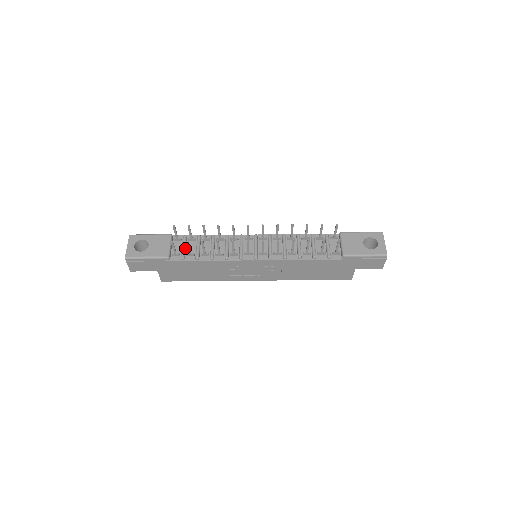
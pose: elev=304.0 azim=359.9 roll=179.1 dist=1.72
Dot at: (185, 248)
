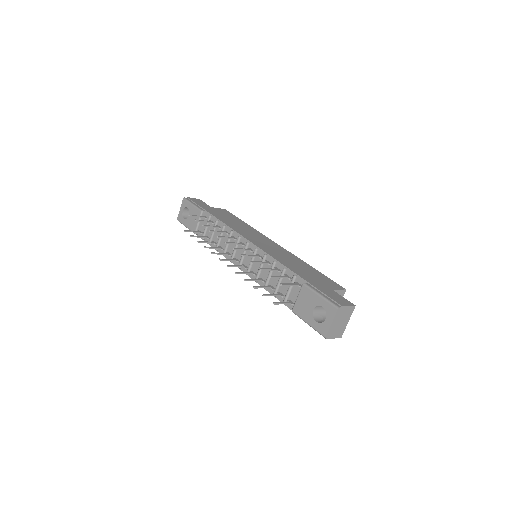
Dot at: (207, 229)
